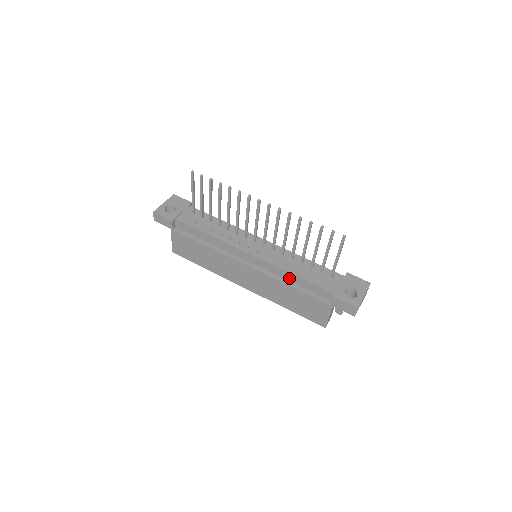
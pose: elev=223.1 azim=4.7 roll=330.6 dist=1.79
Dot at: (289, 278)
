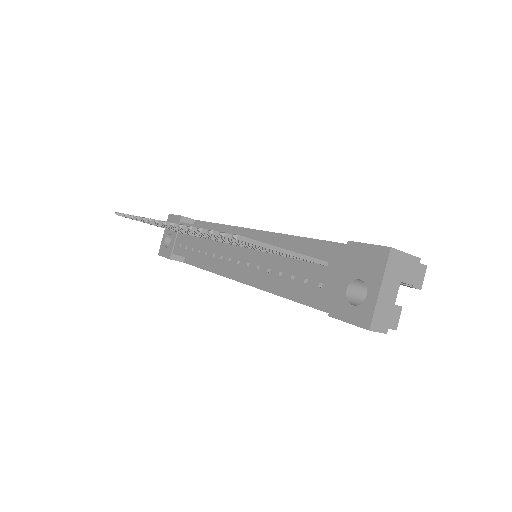
Dot at: occluded
